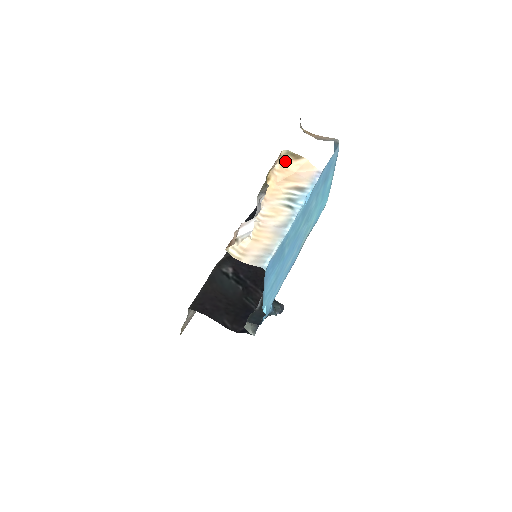
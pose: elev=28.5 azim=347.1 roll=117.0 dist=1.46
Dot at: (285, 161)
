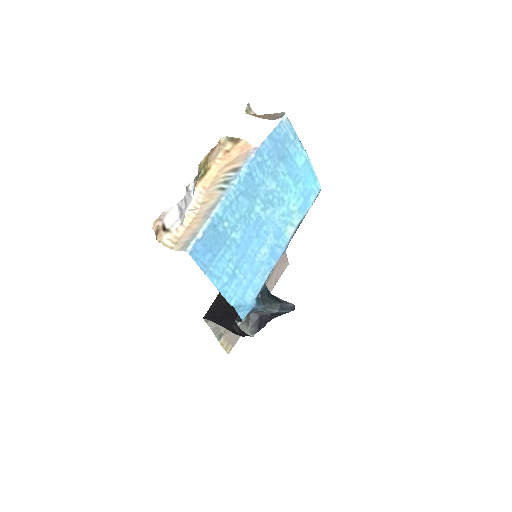
Dot at: (228, 148)
